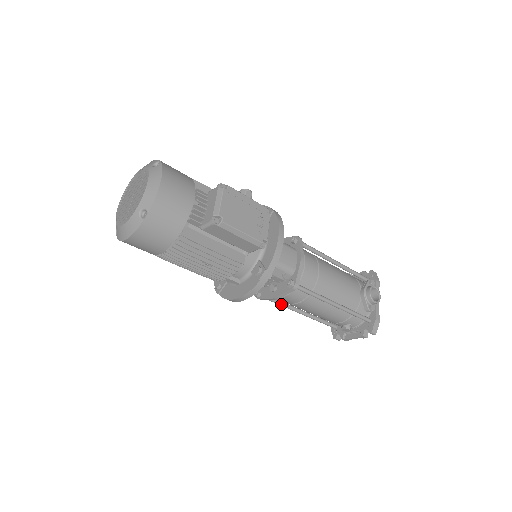
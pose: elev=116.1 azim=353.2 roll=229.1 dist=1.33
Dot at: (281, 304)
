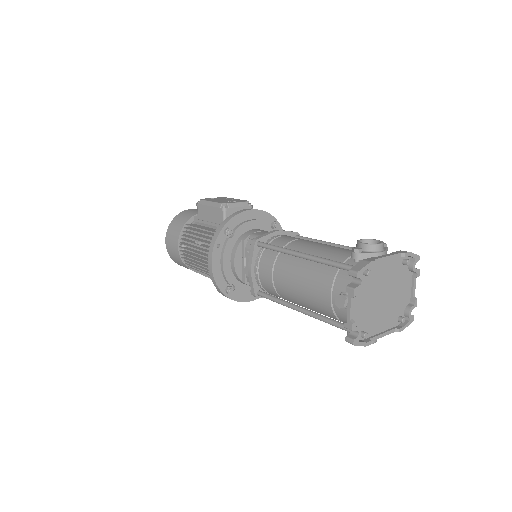
Dot at: (276, 299)
